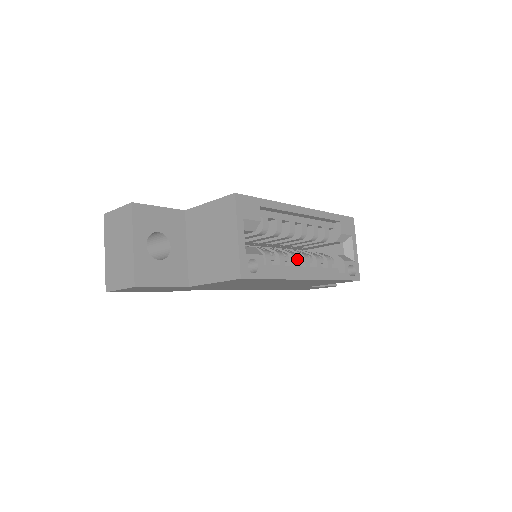
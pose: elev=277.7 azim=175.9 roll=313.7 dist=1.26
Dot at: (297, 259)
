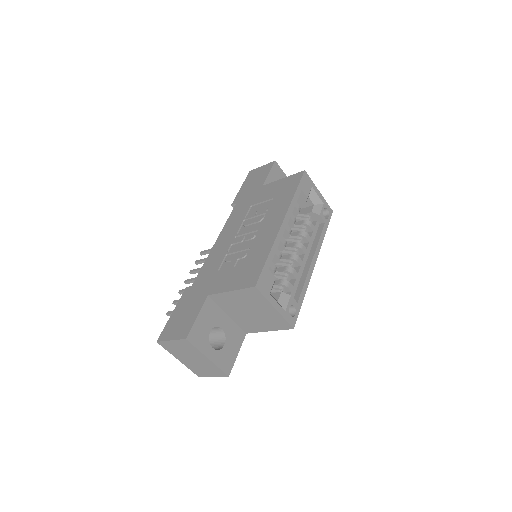
Dot at: (299, 258)
